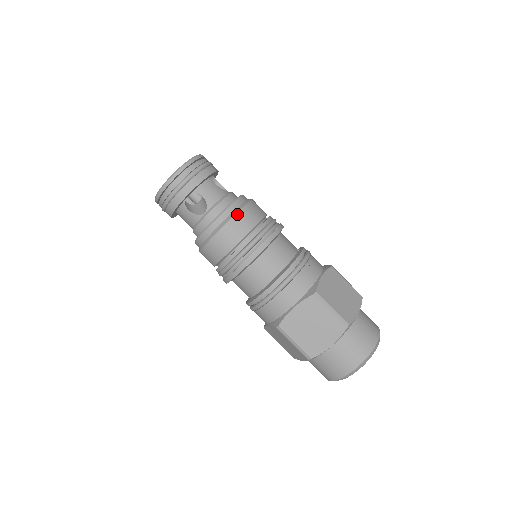
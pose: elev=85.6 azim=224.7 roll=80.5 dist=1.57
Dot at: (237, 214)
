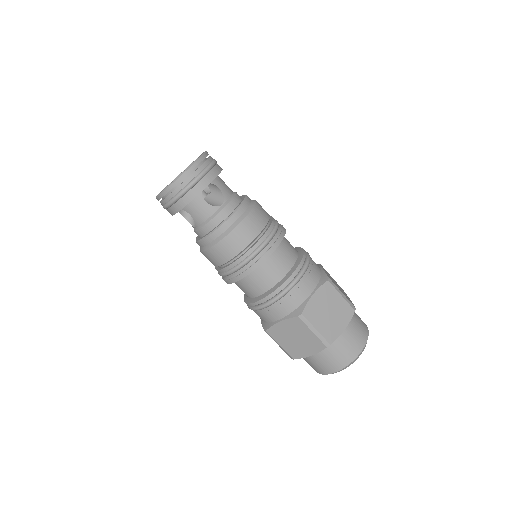
Dot at: (255, 206)
